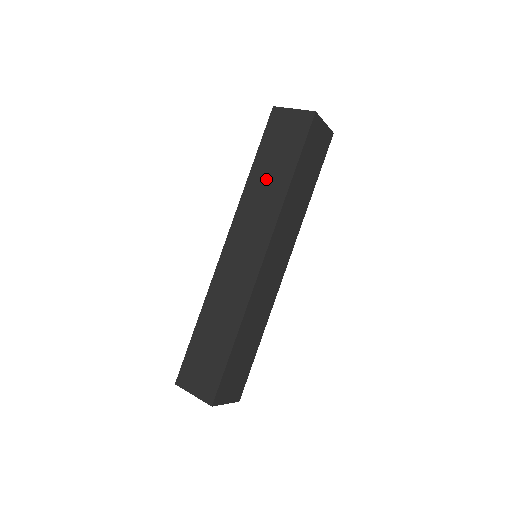
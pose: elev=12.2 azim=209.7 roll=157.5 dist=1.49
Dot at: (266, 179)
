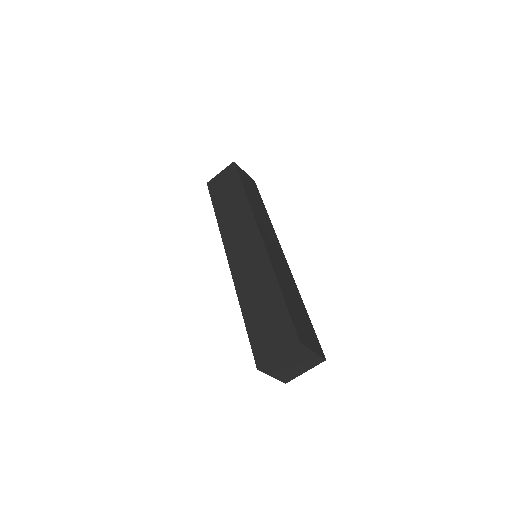
Dot at: (229, 207)
